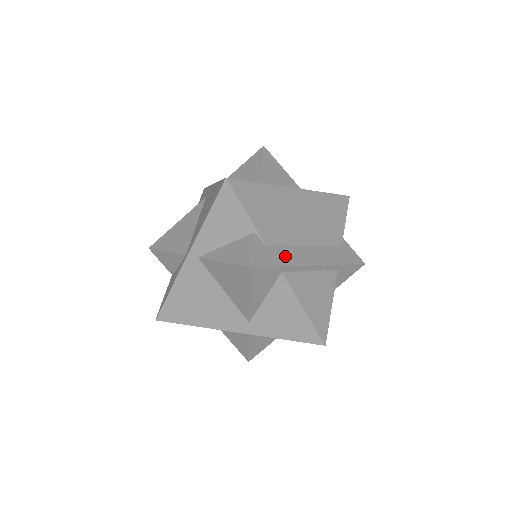
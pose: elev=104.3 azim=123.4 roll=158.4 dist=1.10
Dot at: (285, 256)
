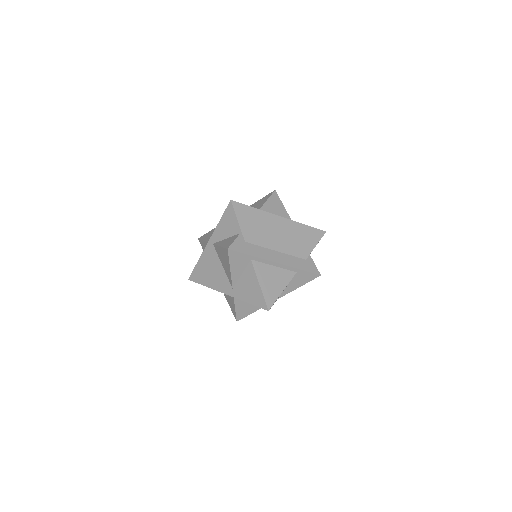
Dot at: (256, 251)
